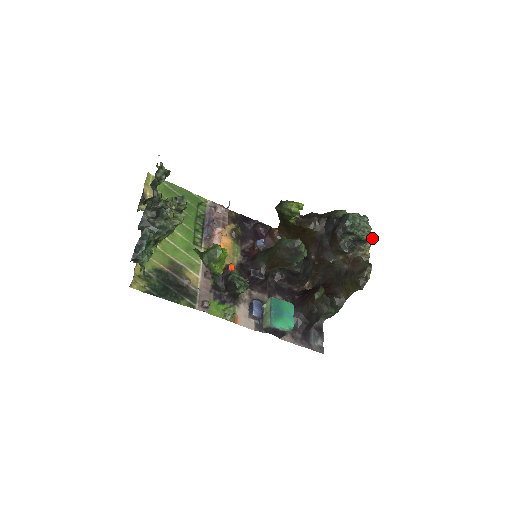
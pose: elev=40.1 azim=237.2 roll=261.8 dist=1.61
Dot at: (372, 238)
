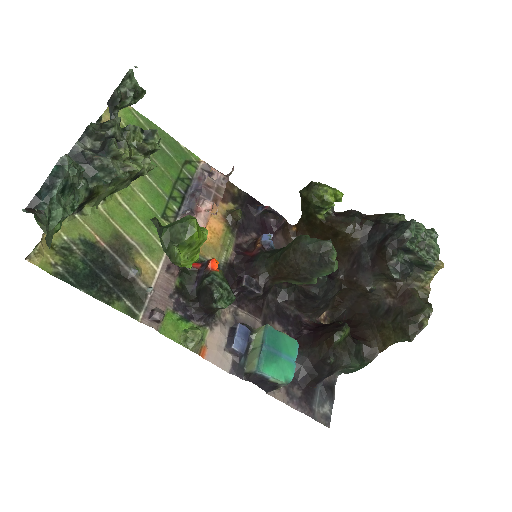
Dot at: (439, 265)
